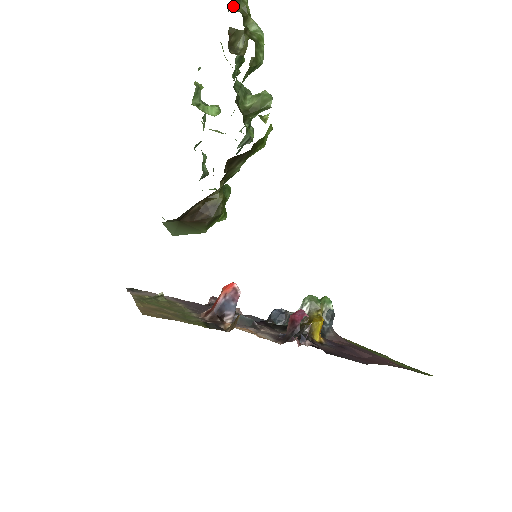
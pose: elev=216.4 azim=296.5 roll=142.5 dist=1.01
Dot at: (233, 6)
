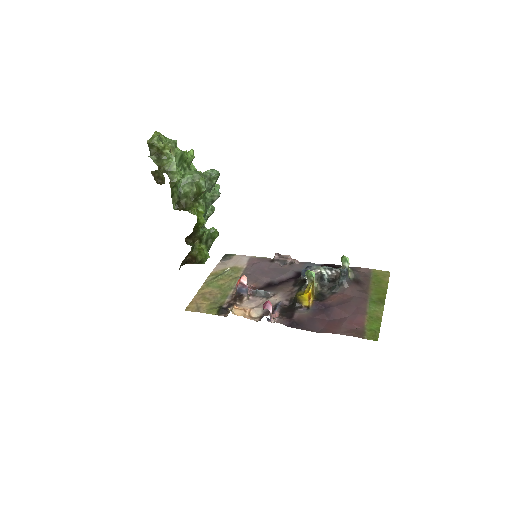
Dot at: (151, 150)
